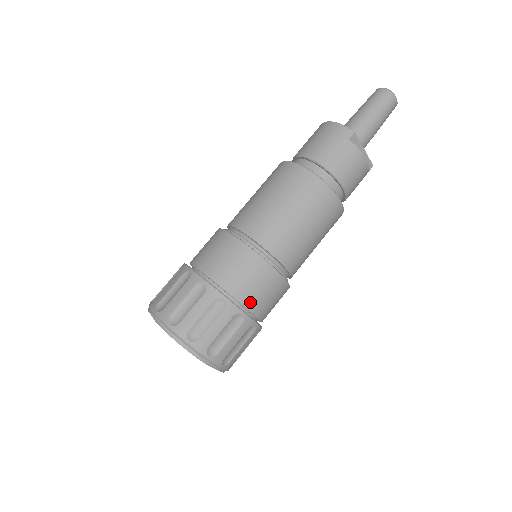
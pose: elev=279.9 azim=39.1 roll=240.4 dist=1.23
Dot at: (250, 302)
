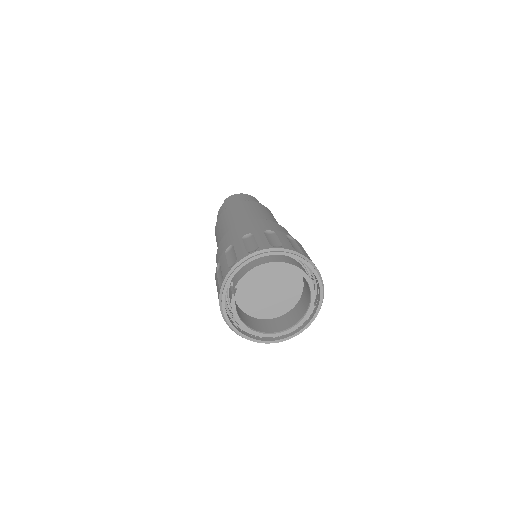
Dot at: occluded
